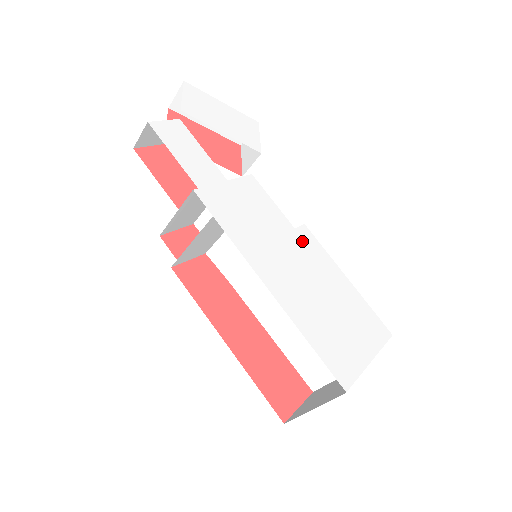
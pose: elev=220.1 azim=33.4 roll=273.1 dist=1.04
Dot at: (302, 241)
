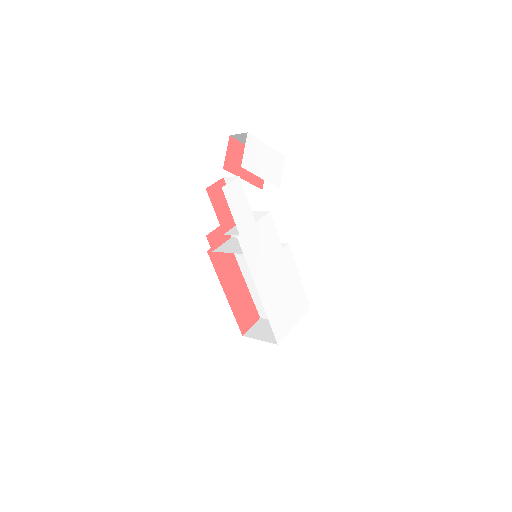
Dot at: (284, 257)
